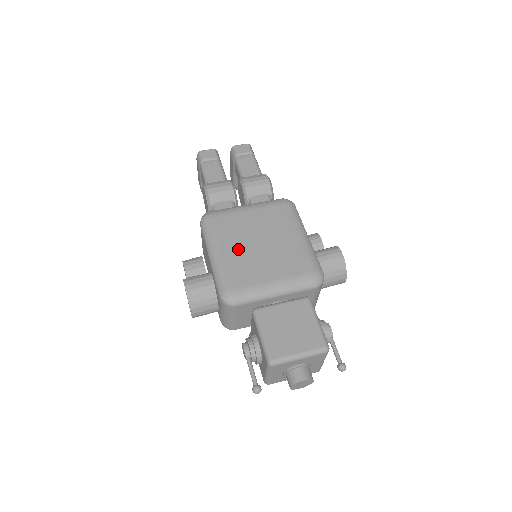
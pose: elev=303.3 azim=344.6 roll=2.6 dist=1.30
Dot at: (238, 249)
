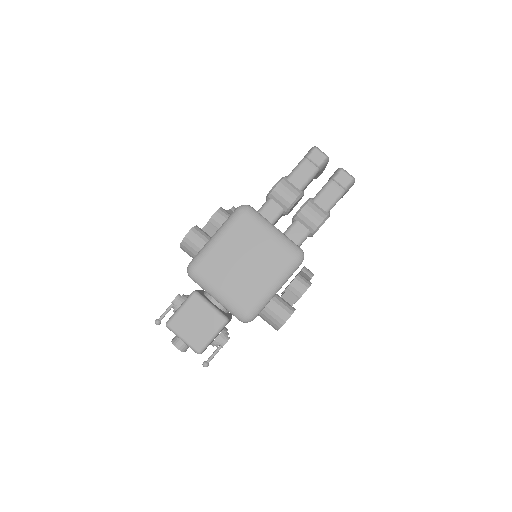
Dot at: (230, 251)
